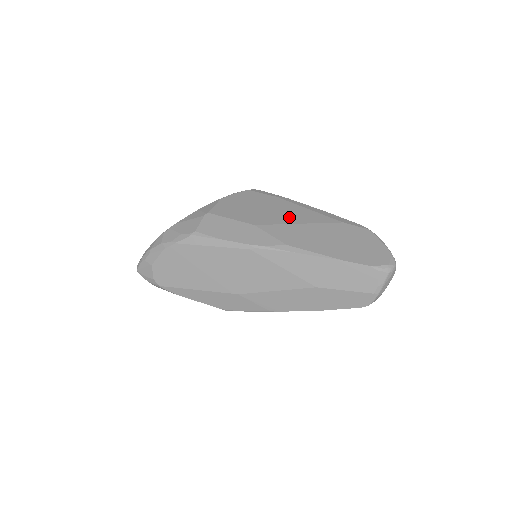
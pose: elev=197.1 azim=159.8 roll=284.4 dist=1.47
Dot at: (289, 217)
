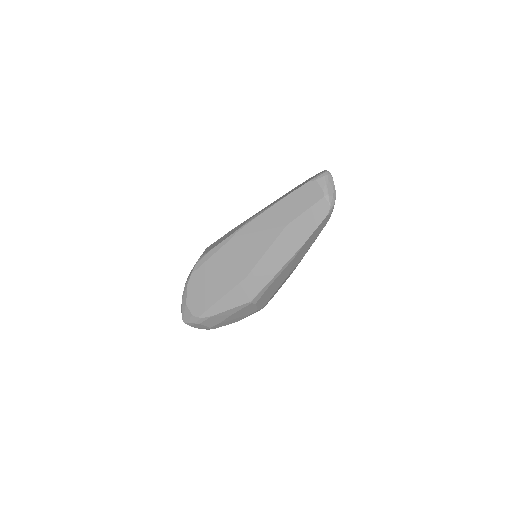
Dot at: occluded
